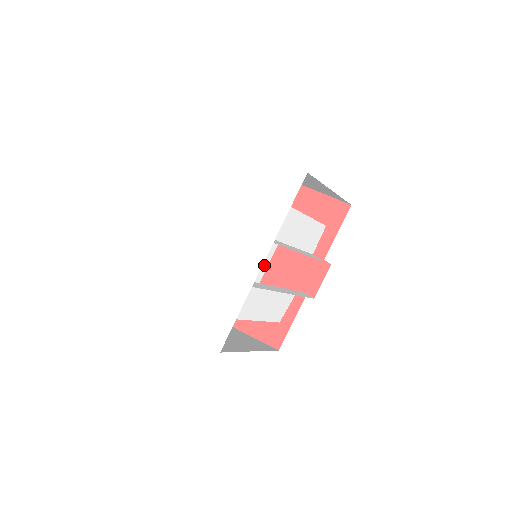
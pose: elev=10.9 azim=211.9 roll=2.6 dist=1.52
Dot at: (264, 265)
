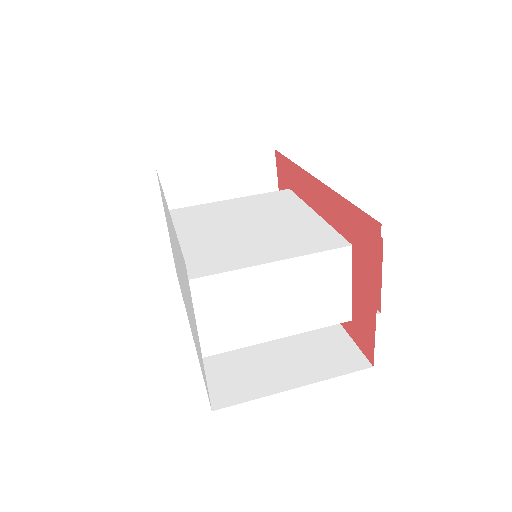
Dot at: occluded
